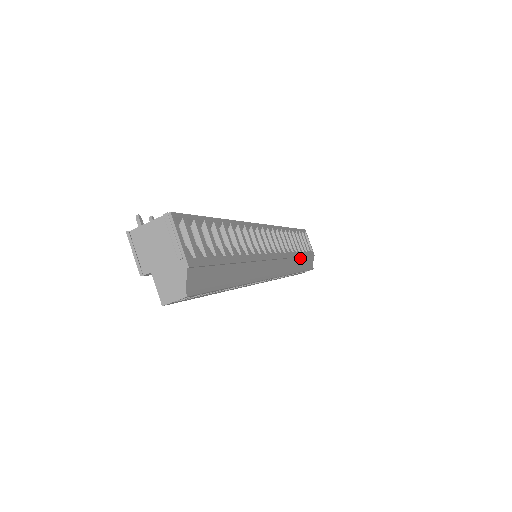
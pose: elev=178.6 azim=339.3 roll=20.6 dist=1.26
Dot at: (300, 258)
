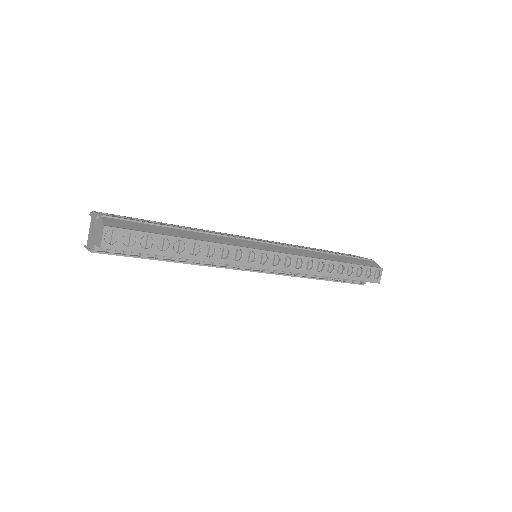
Dot at: (335, 256)
